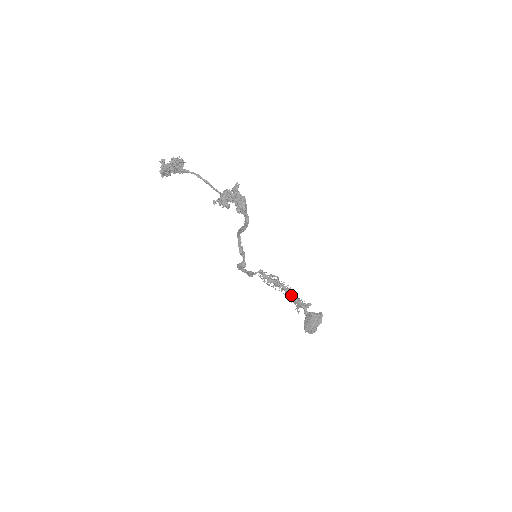
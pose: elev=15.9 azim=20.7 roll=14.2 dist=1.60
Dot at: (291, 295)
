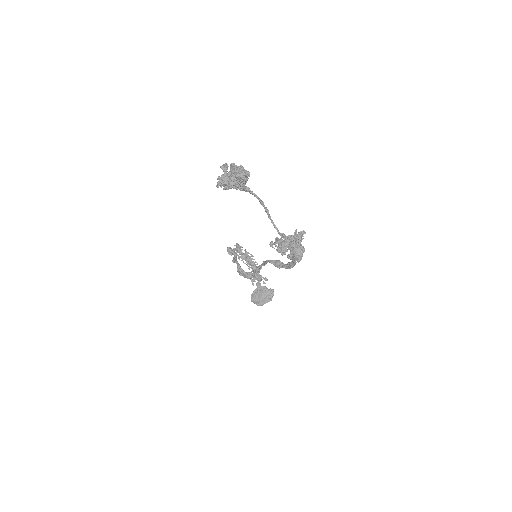
Dot at: occluded
